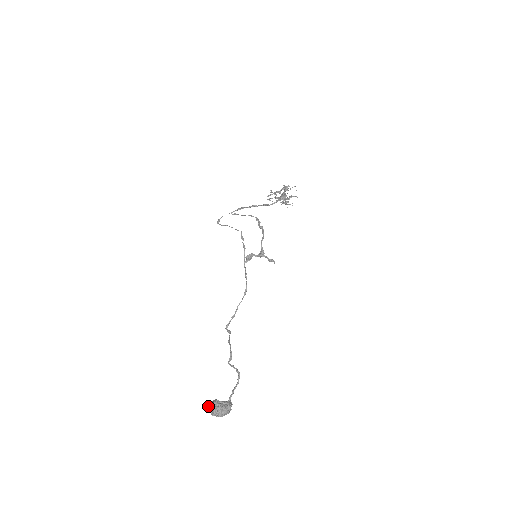
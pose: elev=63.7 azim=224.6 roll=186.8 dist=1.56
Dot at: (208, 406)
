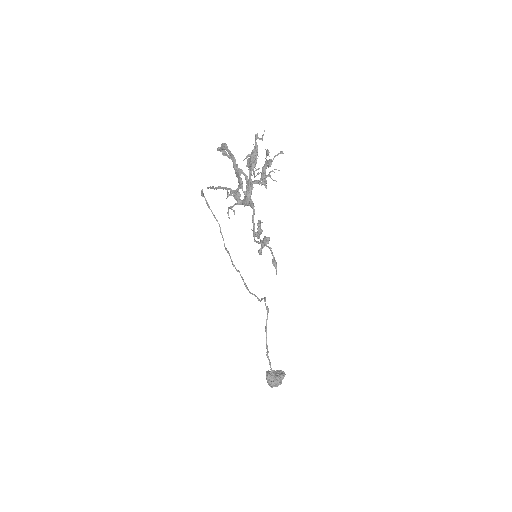
Dot at: occluded
